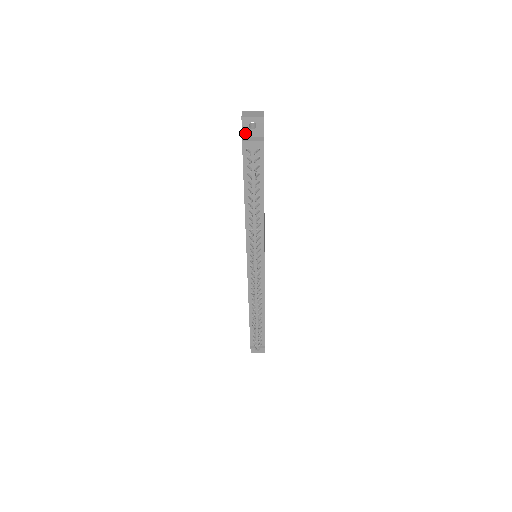
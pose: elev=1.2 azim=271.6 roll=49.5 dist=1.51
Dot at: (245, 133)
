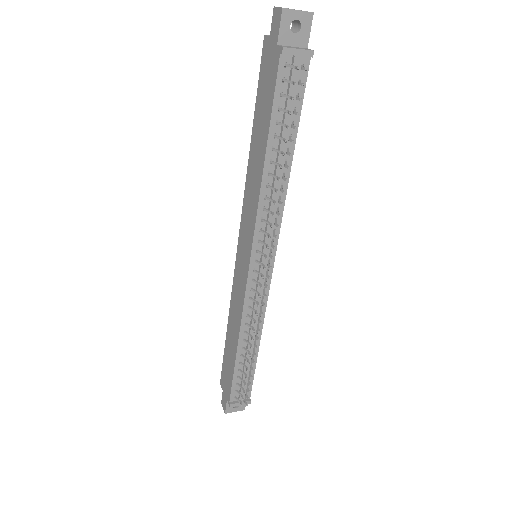
Dot at: (282, 38)
